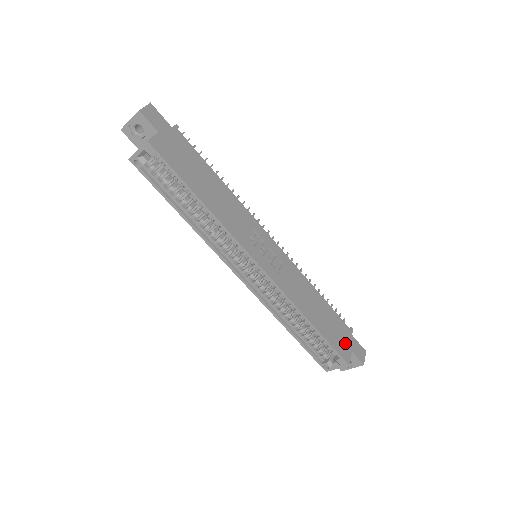
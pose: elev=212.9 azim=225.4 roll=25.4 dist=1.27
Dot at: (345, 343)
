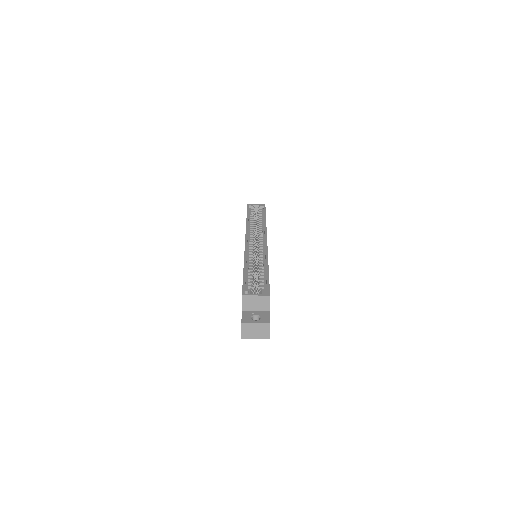
Dot at: occluded
